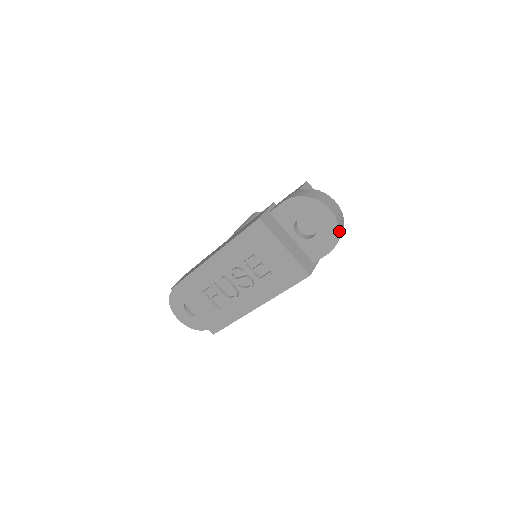
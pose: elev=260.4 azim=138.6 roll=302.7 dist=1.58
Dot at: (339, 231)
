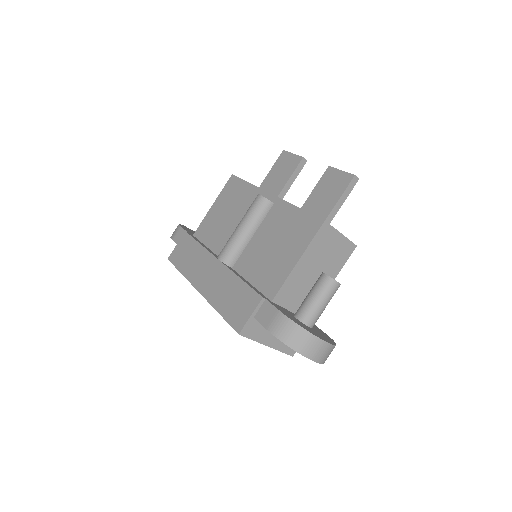
Dot at: (324, 362)
